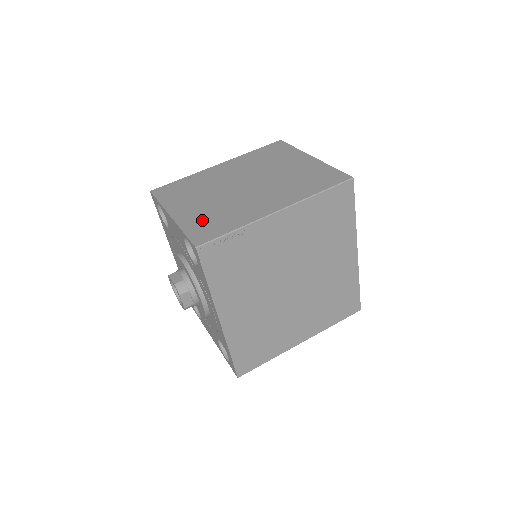
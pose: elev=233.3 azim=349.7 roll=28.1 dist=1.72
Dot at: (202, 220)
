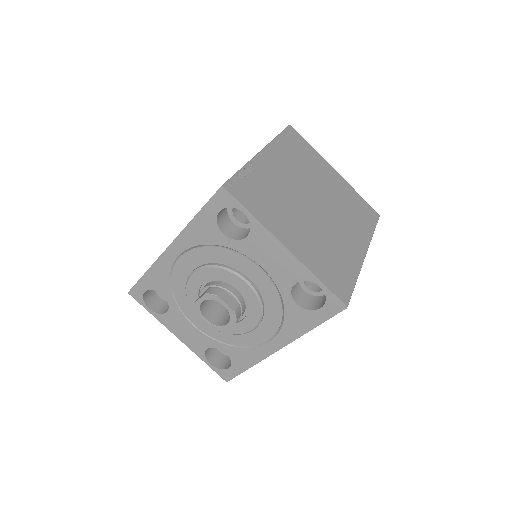
Dot at: (322, 261)
